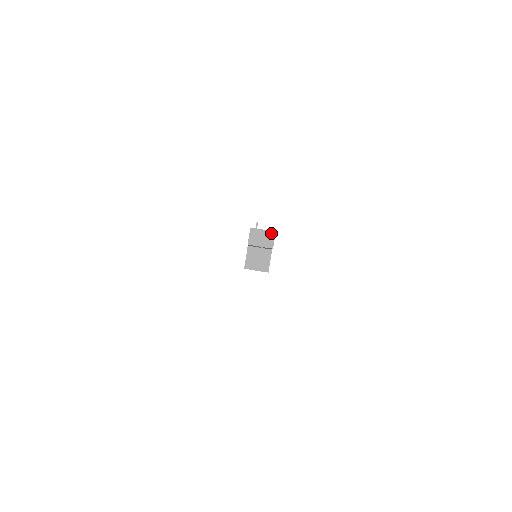
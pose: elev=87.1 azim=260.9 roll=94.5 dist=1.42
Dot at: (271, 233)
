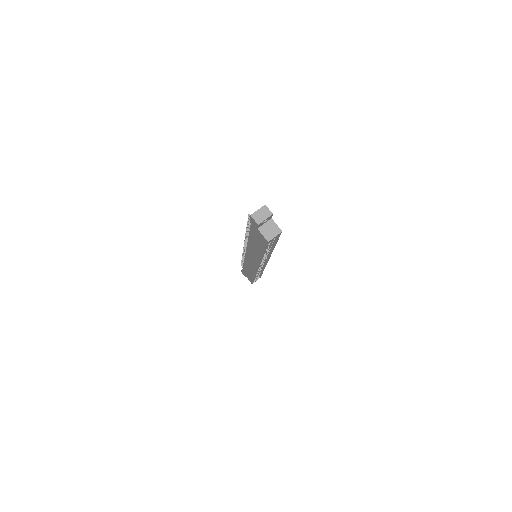
Dot at: (264, 207)
